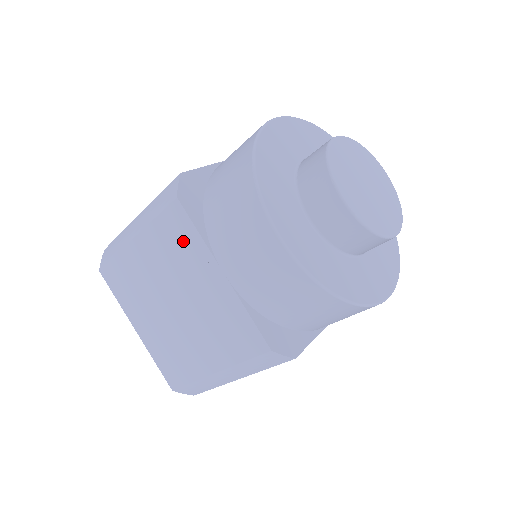
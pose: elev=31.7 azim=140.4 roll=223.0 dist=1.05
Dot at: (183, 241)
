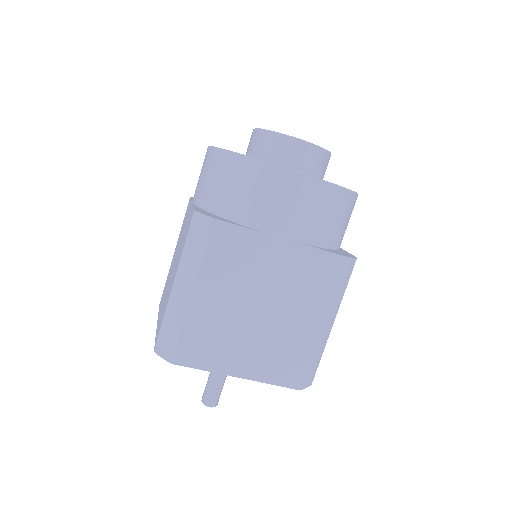
Dot at: (186, 215)
